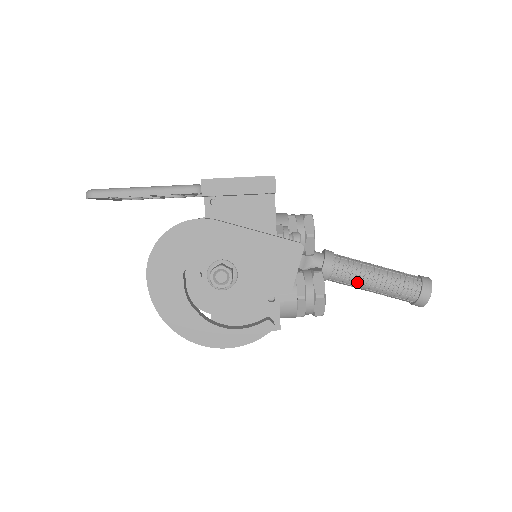
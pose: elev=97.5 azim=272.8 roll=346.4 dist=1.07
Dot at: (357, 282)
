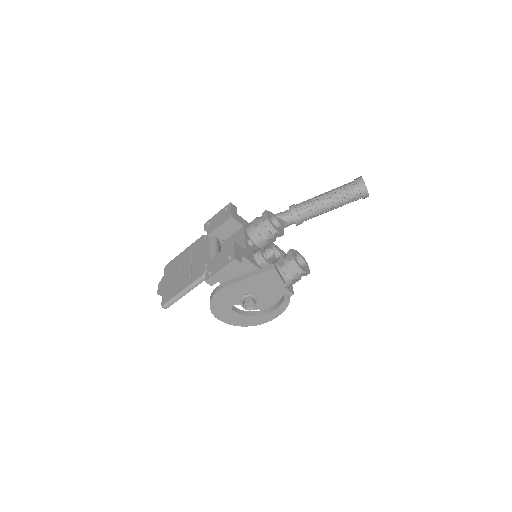
Dot at: (320, 214)
